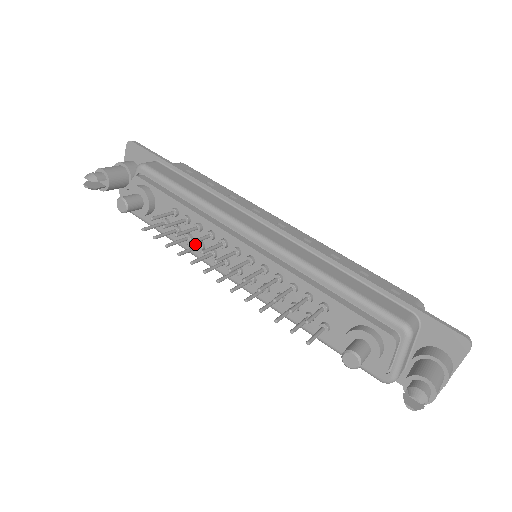
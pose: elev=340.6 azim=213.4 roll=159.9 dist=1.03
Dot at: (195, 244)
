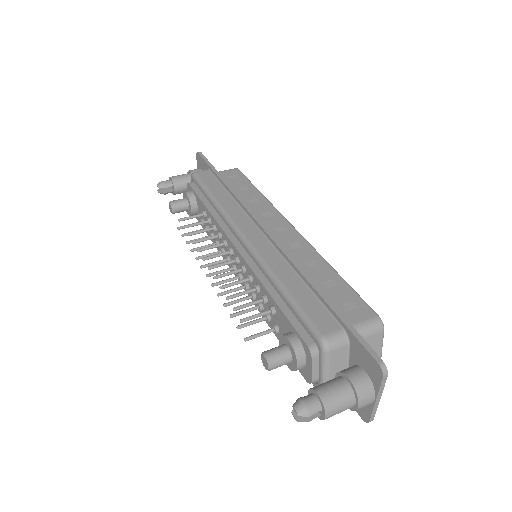
Dot at: occluded
